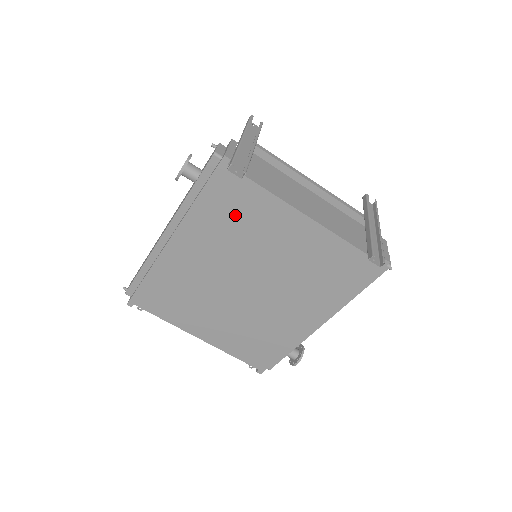
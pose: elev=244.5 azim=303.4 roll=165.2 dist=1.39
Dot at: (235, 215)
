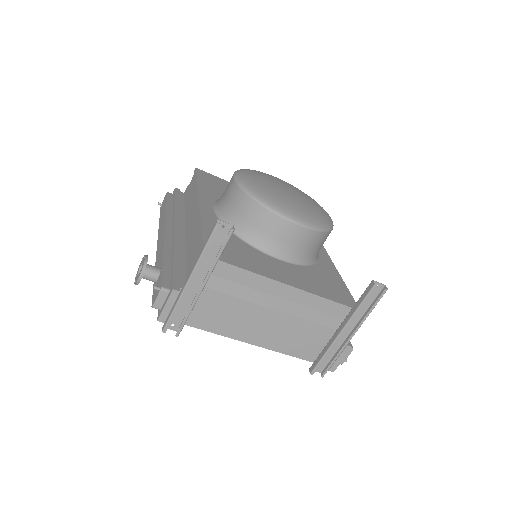
Dot at: occluded
